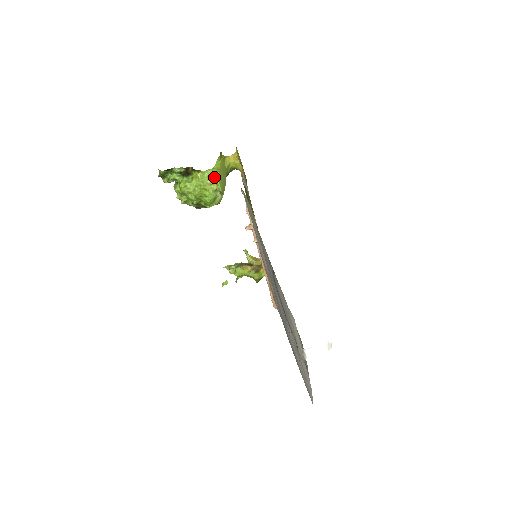
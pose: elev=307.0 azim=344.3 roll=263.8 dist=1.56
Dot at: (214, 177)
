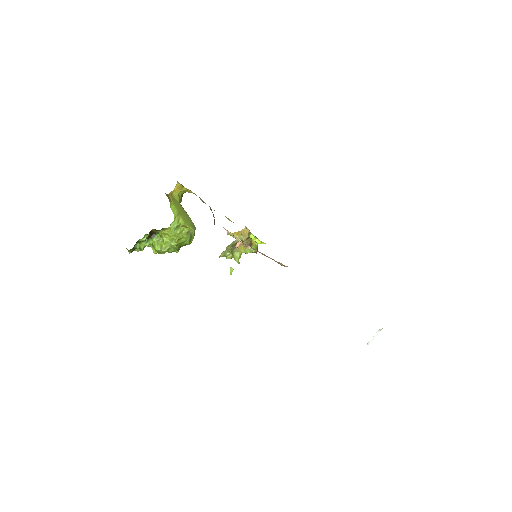
Dot at: (180, 224)
